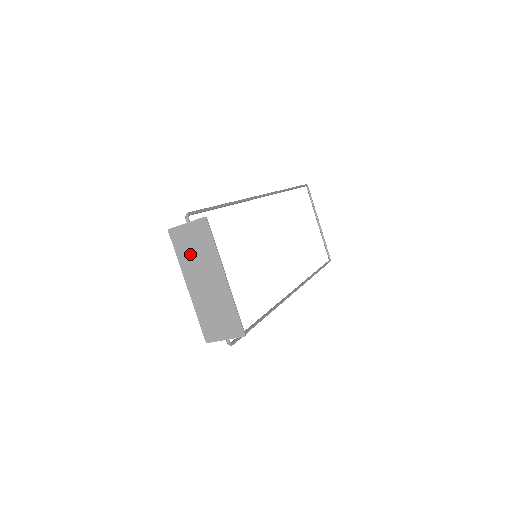
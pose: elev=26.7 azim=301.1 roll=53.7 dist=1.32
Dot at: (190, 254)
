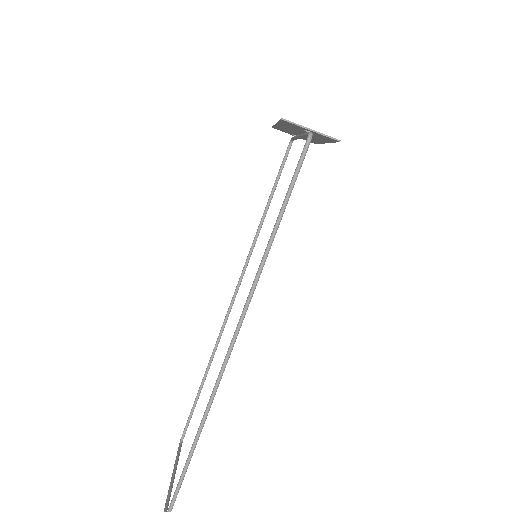
Dot at: occluded
